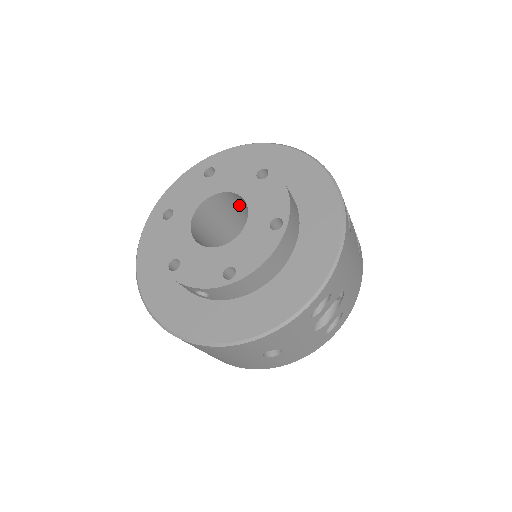
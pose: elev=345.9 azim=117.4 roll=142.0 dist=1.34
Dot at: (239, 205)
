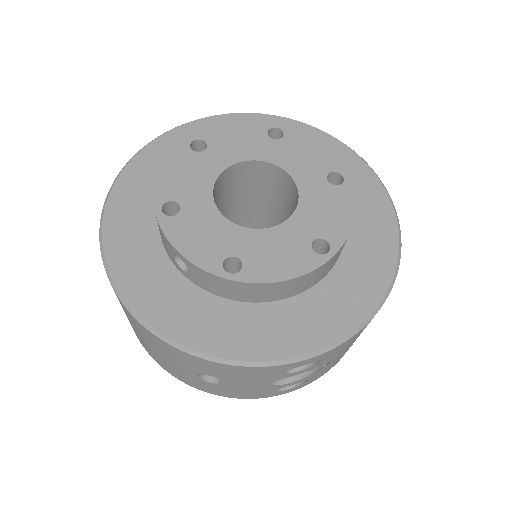
Dot at: (282, 192)
